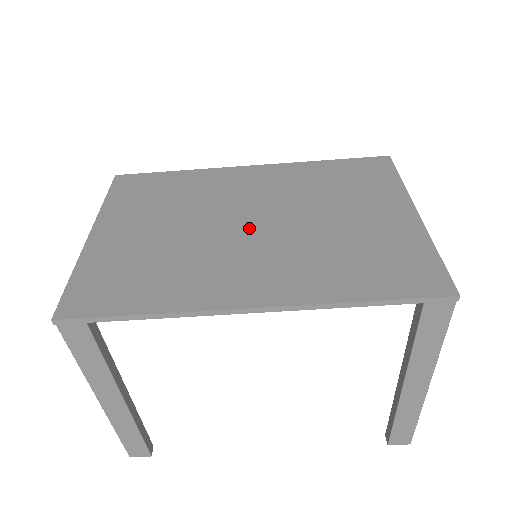
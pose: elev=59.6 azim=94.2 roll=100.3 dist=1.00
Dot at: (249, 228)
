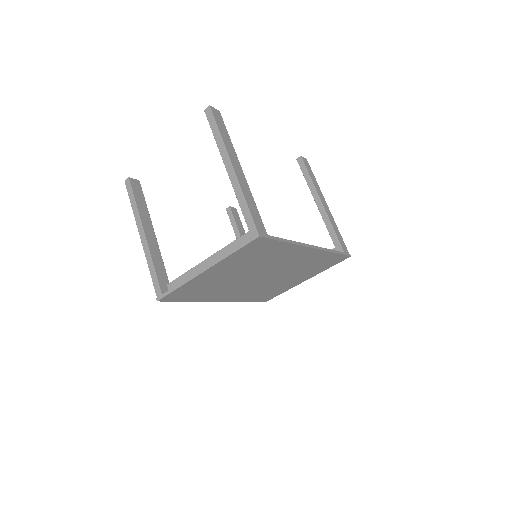
Dot at: (259, 279)
